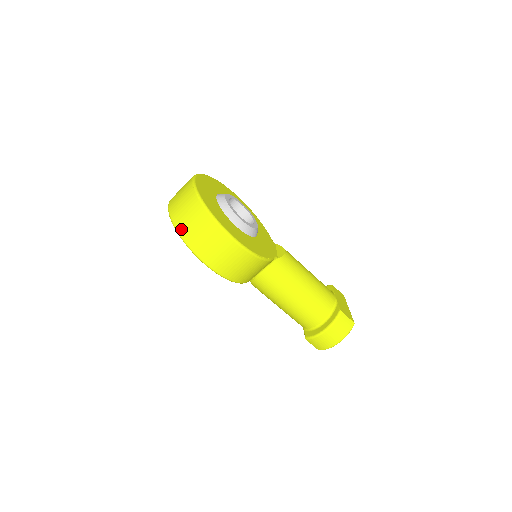
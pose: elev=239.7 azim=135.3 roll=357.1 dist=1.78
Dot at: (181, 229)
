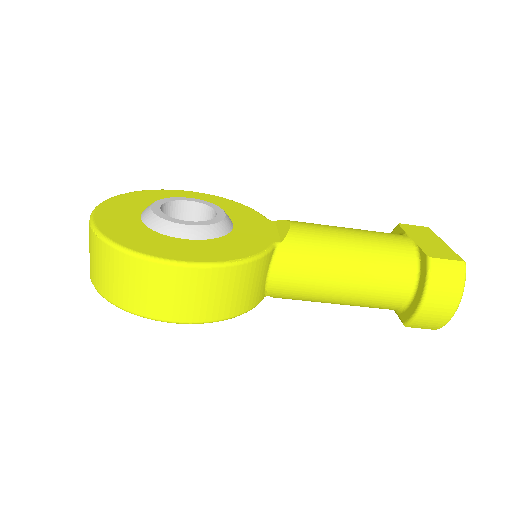
Dot at: (106, 293)
